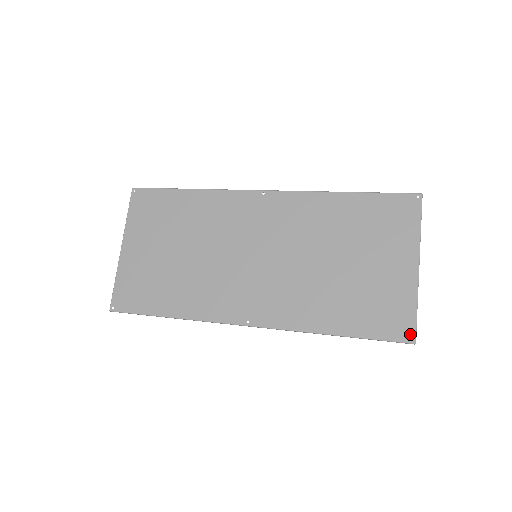
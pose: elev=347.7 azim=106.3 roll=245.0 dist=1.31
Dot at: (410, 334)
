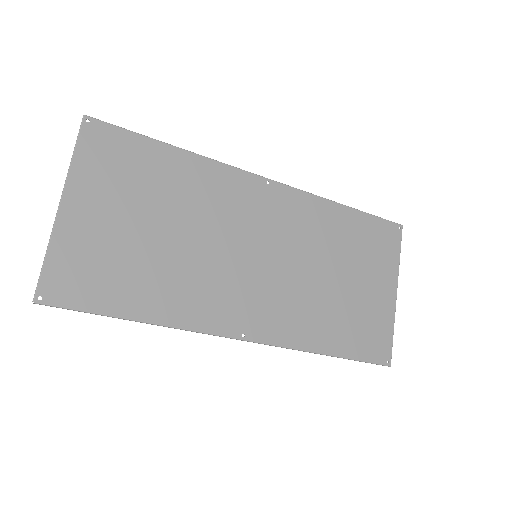
Dot at: (388, 357)
